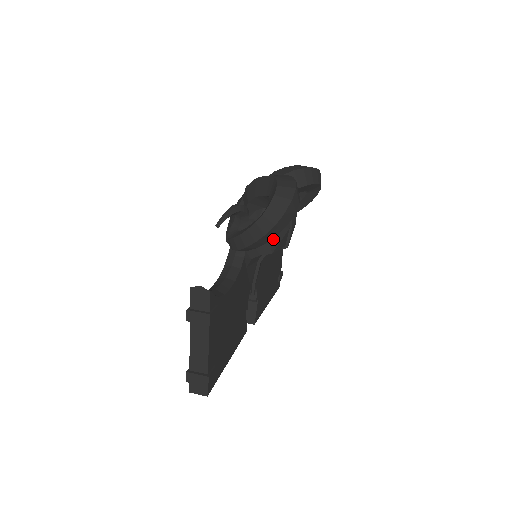
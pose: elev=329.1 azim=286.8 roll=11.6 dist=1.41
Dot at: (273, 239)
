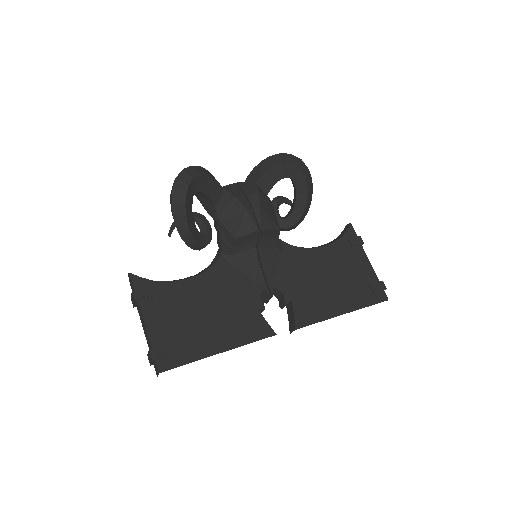
Dot at: (231, 226)
